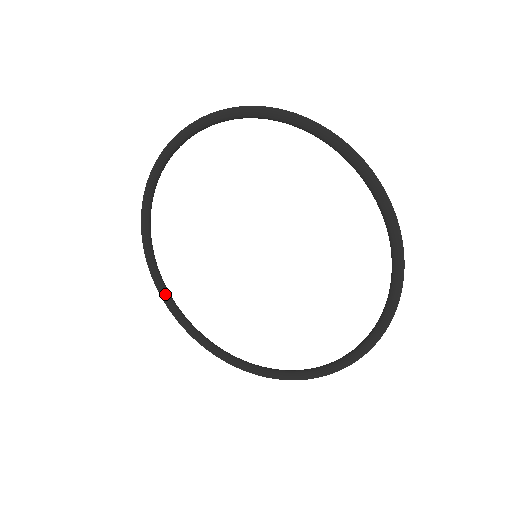
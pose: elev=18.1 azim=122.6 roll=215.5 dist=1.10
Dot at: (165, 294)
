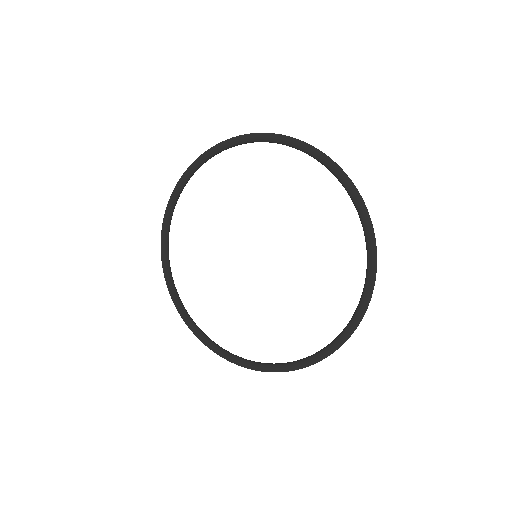
Dot at: (190, 322)
